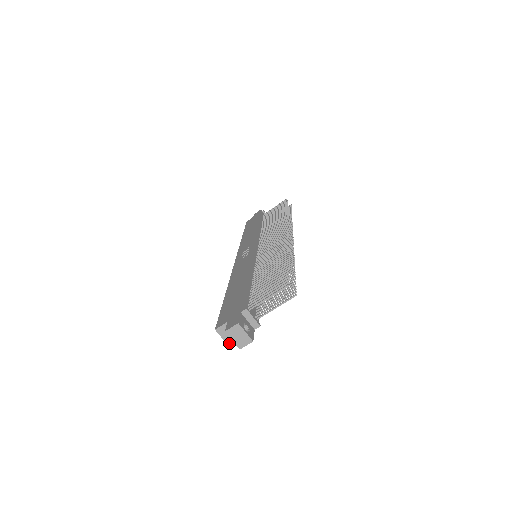
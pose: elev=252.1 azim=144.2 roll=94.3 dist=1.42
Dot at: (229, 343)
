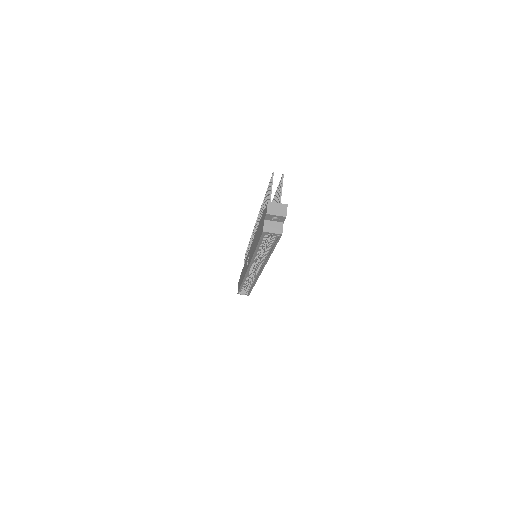
Dot at: (280, 232)
